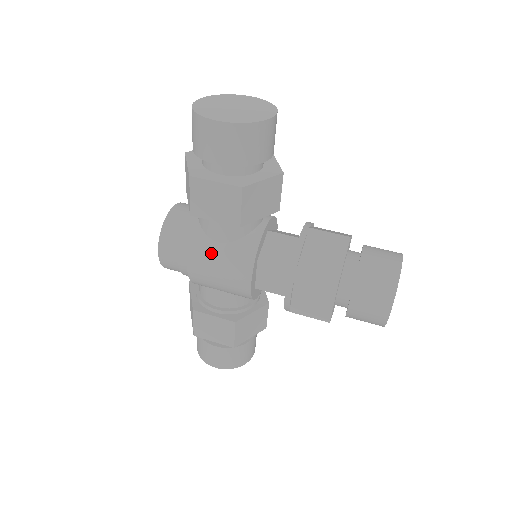
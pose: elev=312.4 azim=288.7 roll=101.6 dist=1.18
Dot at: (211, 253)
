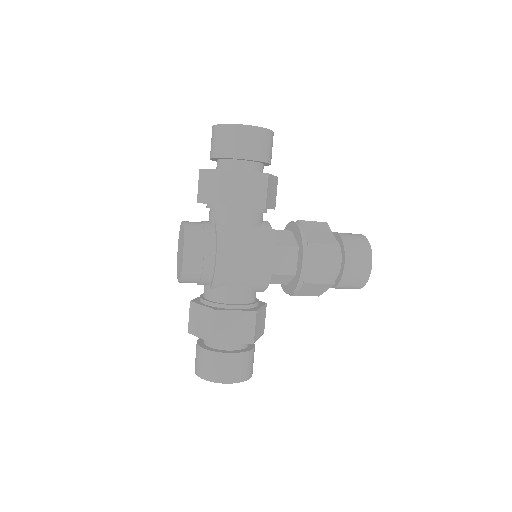
Dot at: (237, 241)
